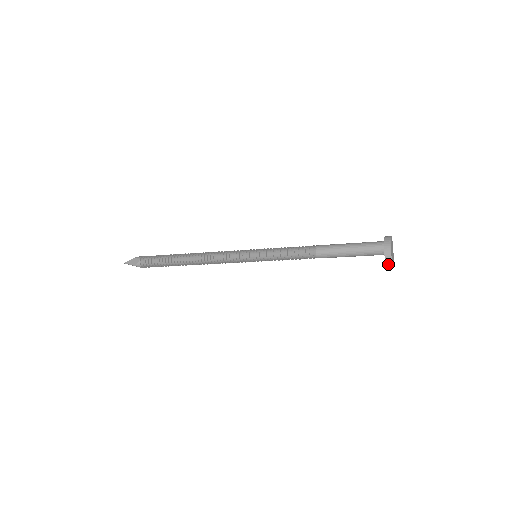
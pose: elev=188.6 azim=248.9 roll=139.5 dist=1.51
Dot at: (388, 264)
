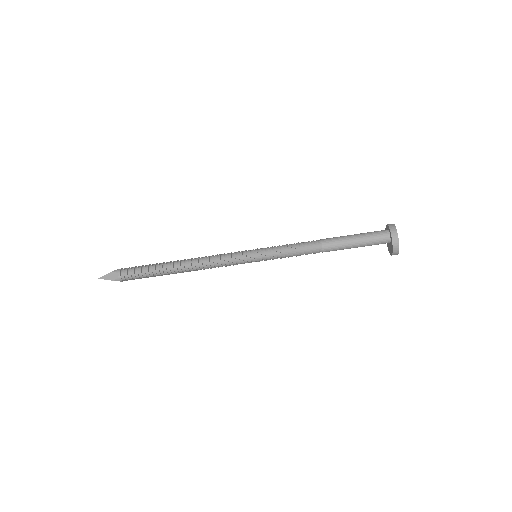
Dot at: (395, 252)
